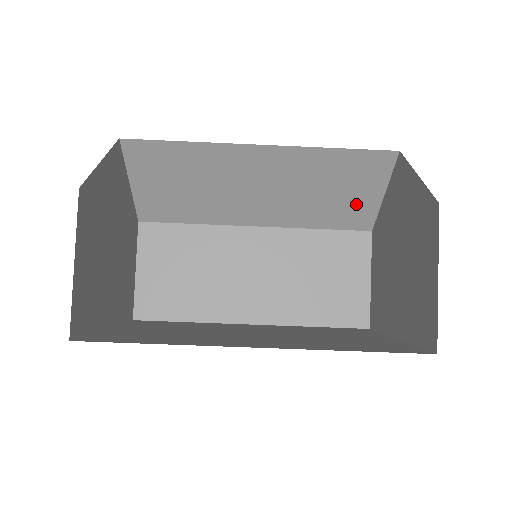
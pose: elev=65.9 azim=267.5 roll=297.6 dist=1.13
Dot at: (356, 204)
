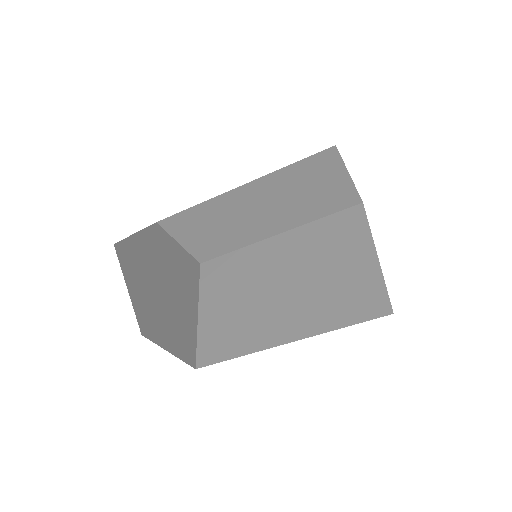
Dot at: occluded
